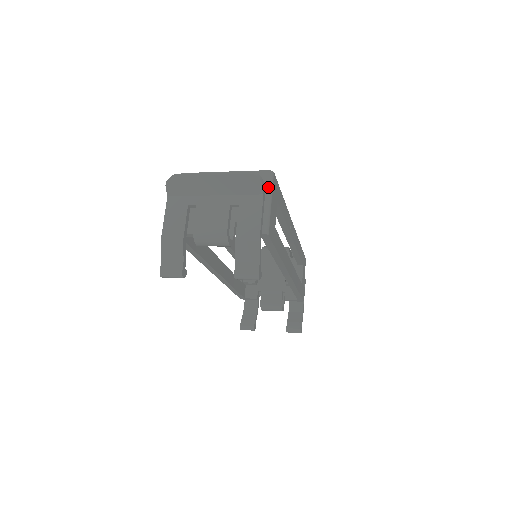
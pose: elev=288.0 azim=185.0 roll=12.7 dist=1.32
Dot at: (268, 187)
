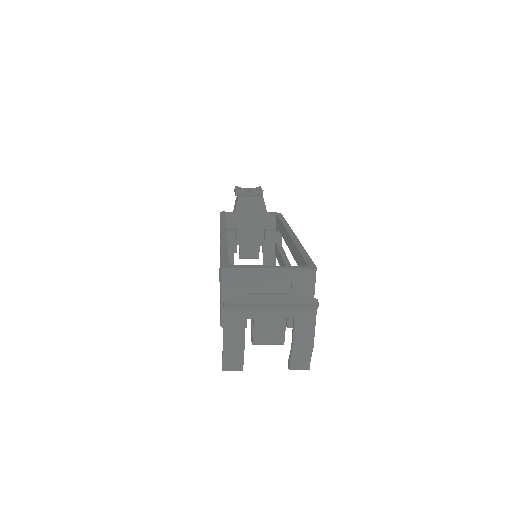
Dot at: (313, 285)
